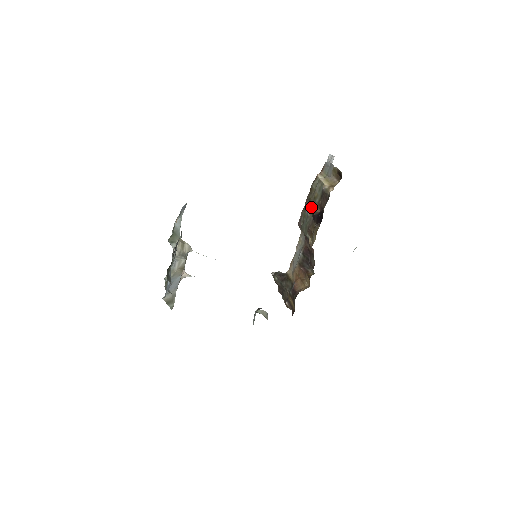
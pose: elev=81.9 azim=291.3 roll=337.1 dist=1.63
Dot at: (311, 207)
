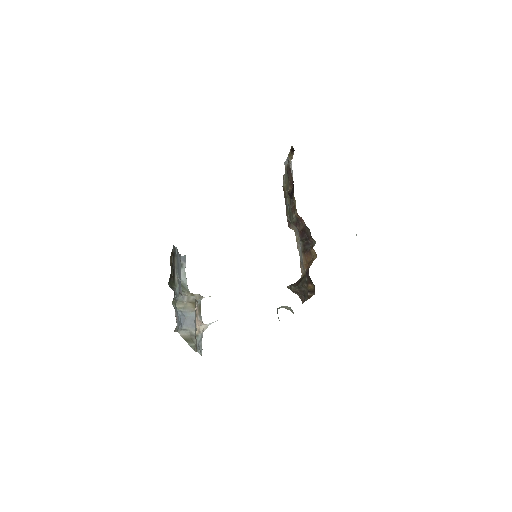
Dot at: occluded
